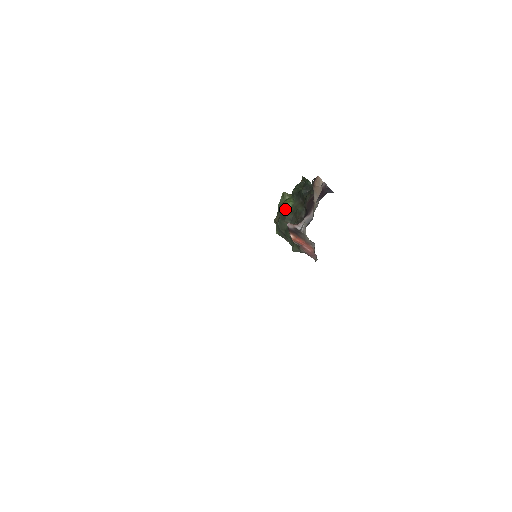
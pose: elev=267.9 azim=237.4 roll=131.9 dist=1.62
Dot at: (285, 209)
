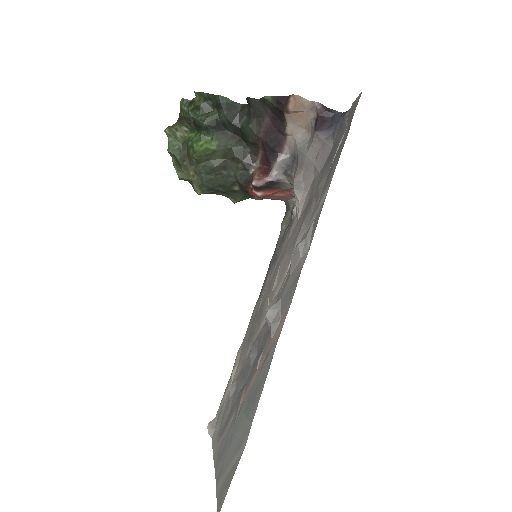
Dot at: (206, 157)
